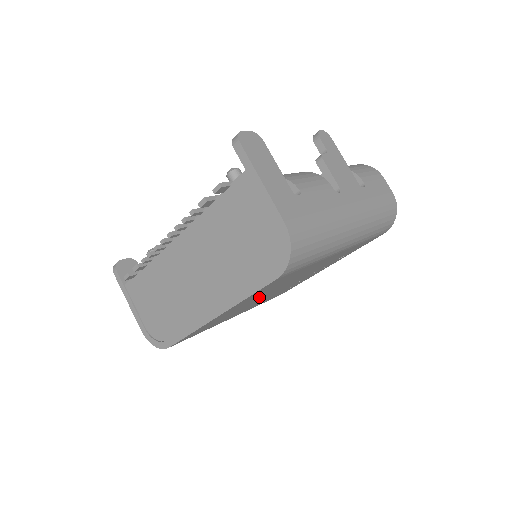
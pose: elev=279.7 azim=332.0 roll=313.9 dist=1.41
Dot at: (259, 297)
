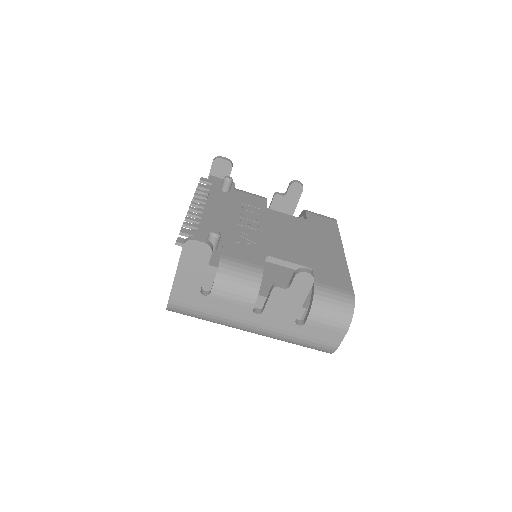
Dot at: occluded
